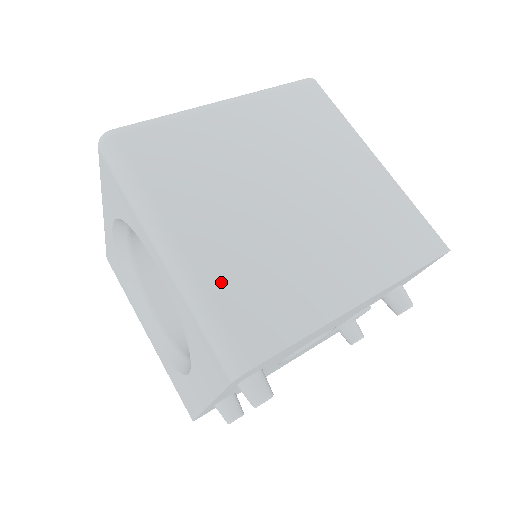
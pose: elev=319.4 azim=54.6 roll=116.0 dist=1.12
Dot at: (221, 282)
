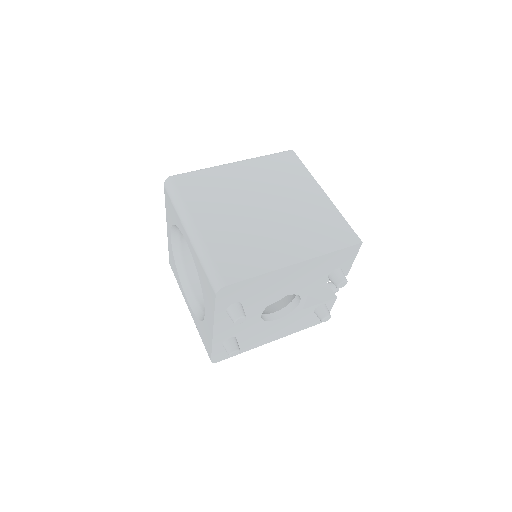
Dot at: (217, 247)
